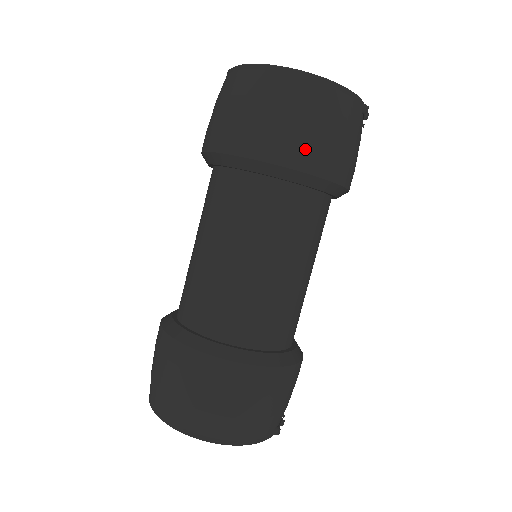
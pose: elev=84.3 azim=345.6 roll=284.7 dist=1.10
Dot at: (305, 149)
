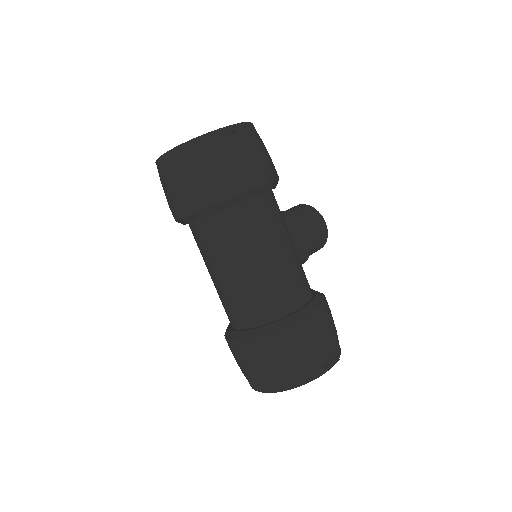
Dot at: (200, 194)
